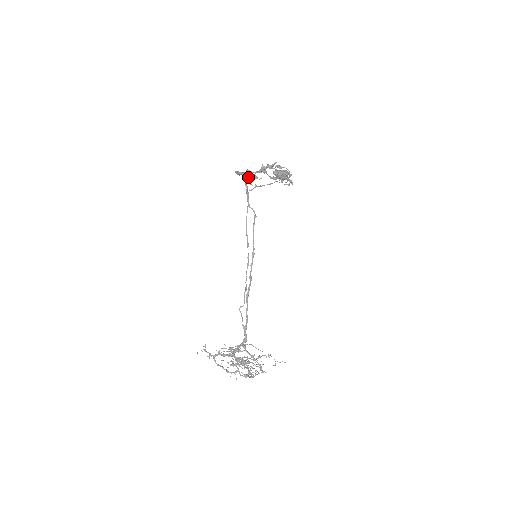
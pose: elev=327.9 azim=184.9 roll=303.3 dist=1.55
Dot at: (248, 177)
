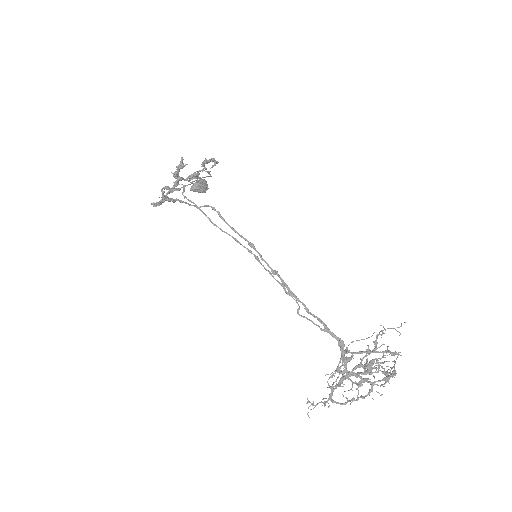
Dot at: (170, 200)
